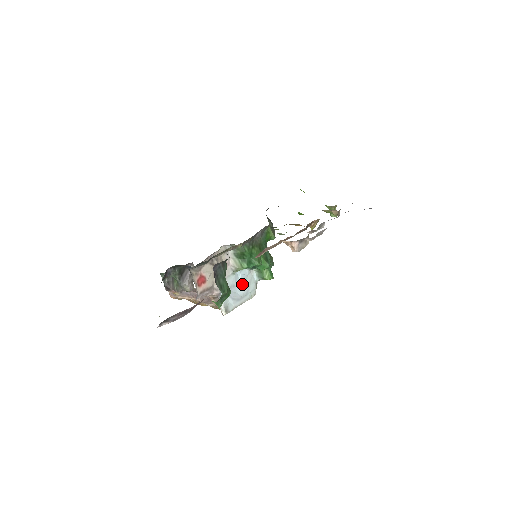
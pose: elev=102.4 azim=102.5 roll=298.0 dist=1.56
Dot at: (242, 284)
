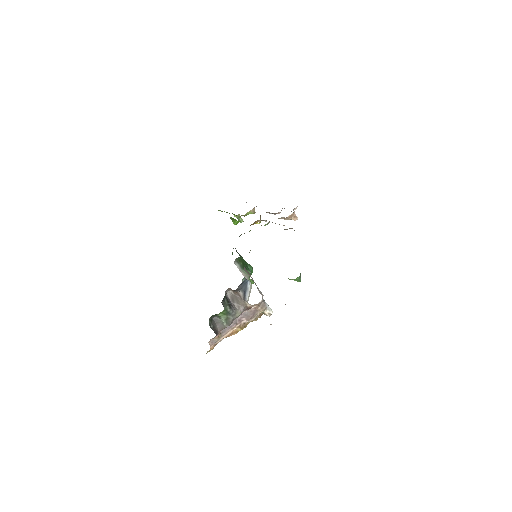
Dot at: occluded
